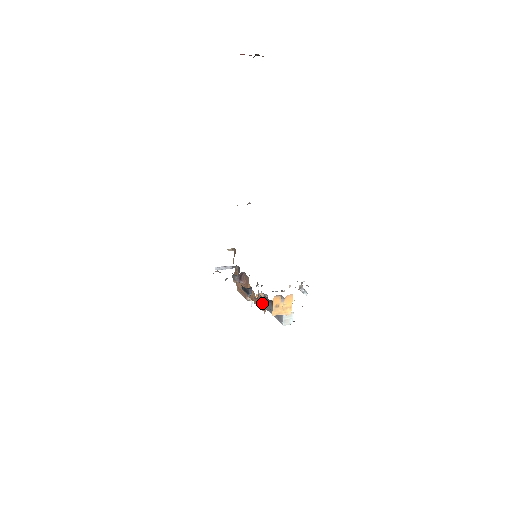
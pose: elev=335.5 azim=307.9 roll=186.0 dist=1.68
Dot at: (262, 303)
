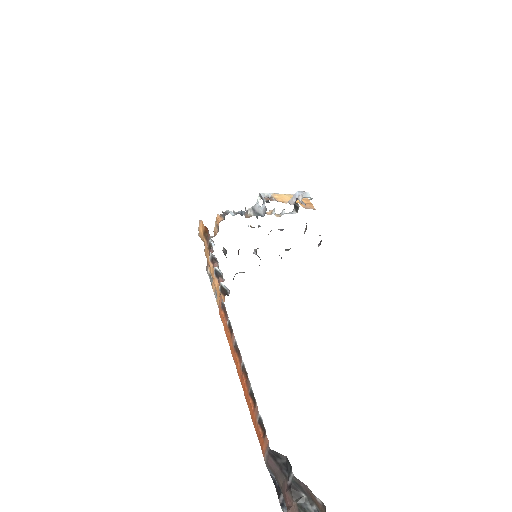
Dot at: occluded
